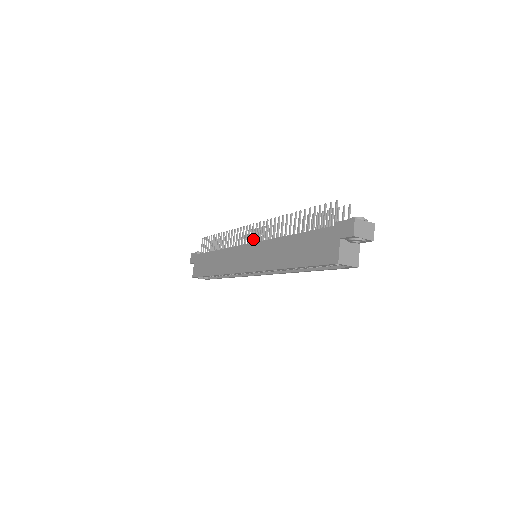
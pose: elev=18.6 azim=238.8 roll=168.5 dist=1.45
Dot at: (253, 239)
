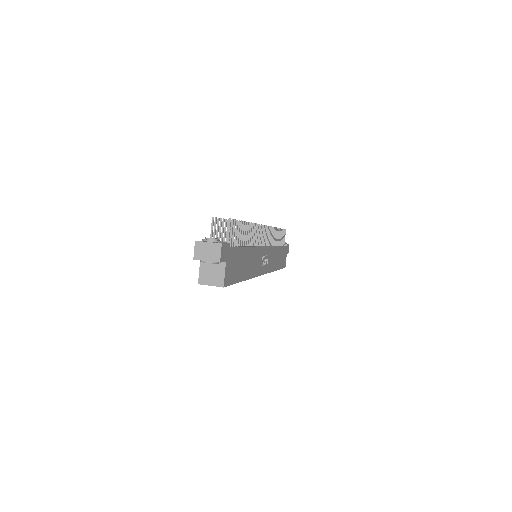
Dot at: occluded
